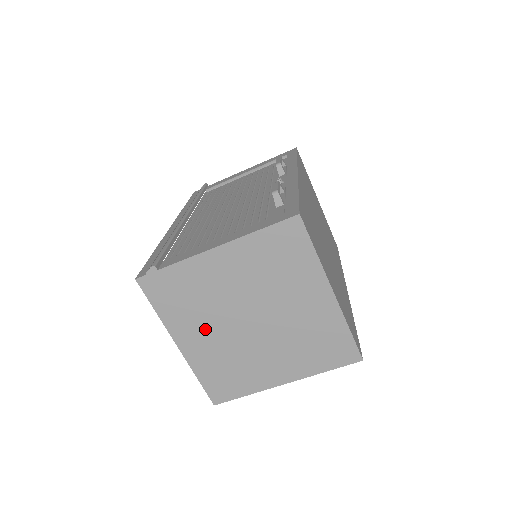
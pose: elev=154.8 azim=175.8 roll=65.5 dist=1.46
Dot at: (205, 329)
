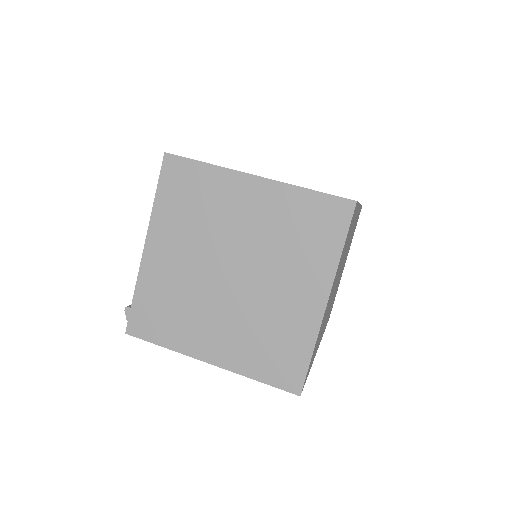
Dot at: (210, 322)
